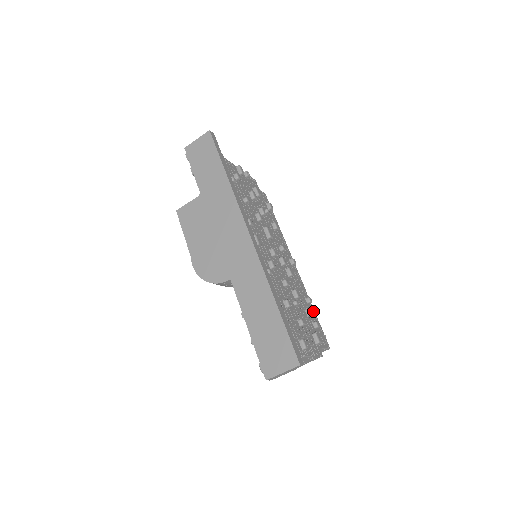
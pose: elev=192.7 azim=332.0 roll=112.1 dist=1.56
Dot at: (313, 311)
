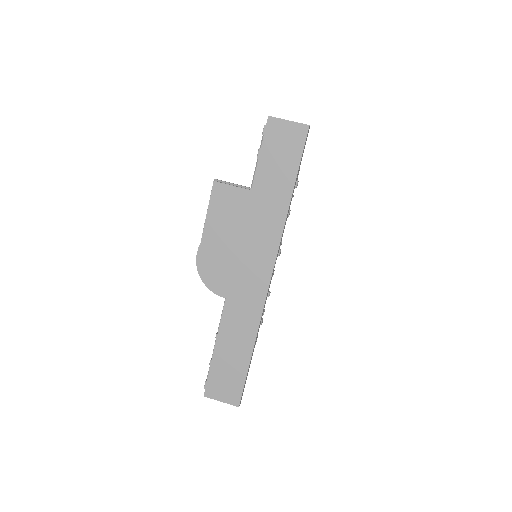
Dot at: occluded
